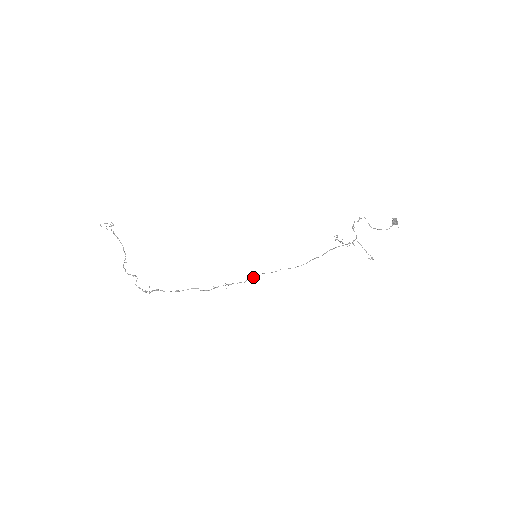
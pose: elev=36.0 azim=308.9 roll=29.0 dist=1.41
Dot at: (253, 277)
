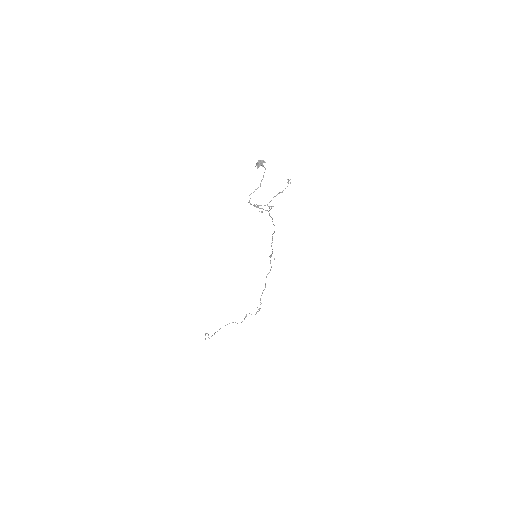
Dot at: occluded
